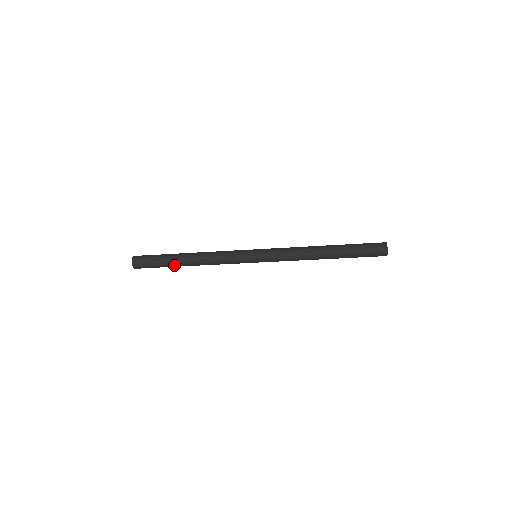
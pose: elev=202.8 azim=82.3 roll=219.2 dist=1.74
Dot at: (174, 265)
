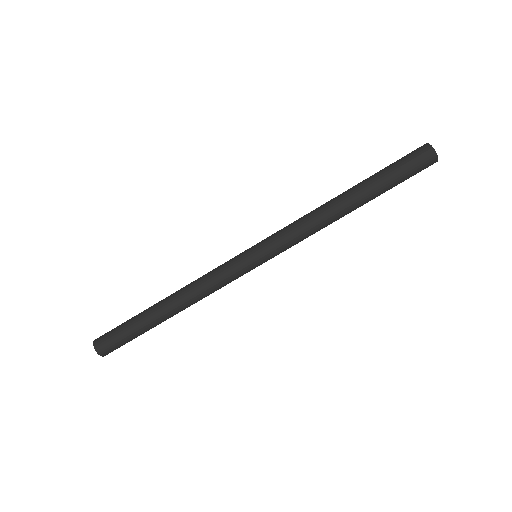
Dot at: (152, 325)
